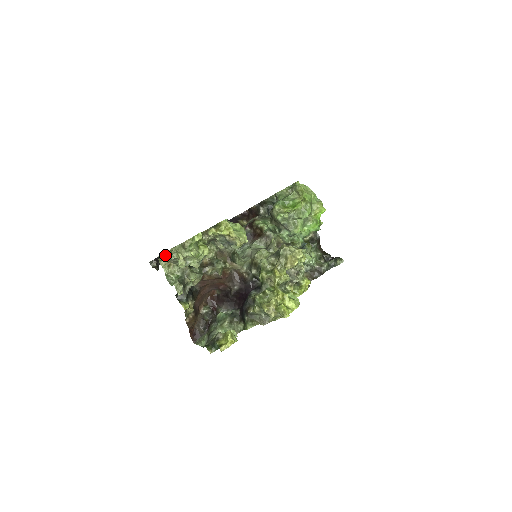
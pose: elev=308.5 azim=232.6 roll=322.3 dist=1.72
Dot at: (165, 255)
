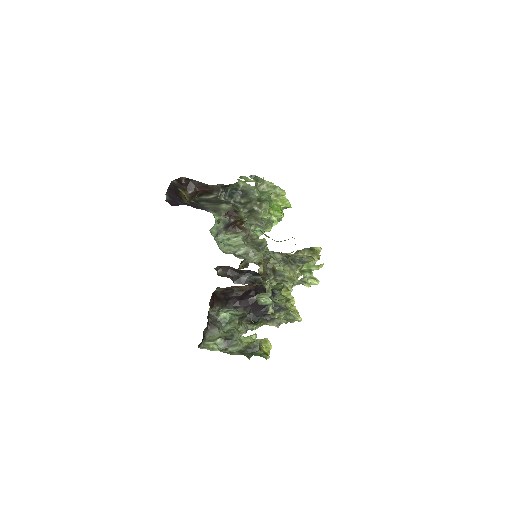
Dot at: (298, 282)
